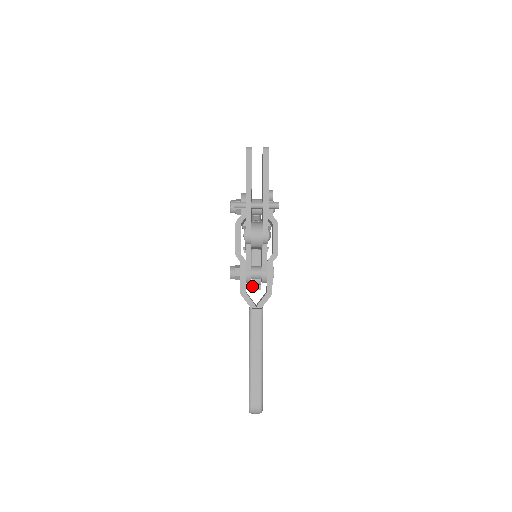
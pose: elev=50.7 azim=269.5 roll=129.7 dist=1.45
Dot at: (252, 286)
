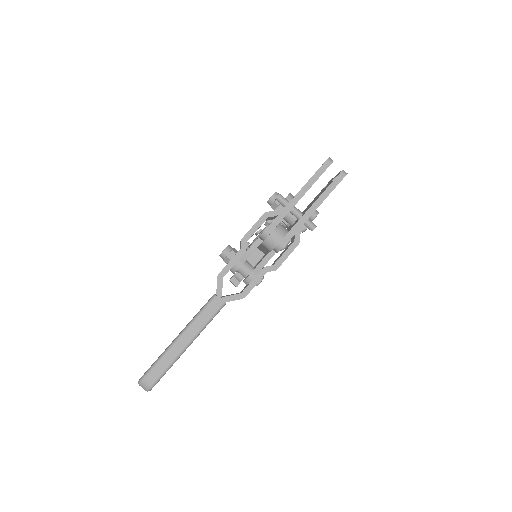
Dot at: (232, 277)
